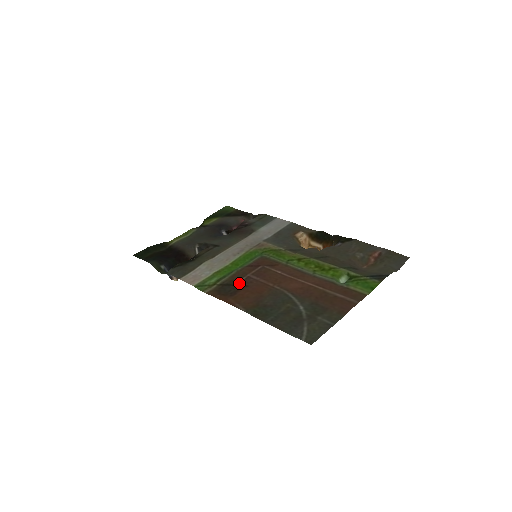
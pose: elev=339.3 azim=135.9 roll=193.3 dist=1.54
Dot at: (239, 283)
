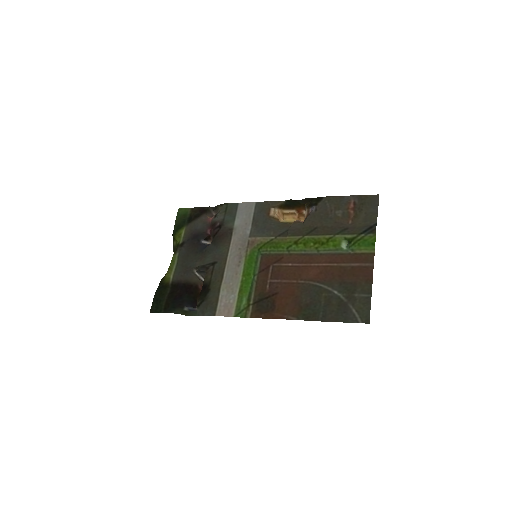
Dot at: (268, 294)
